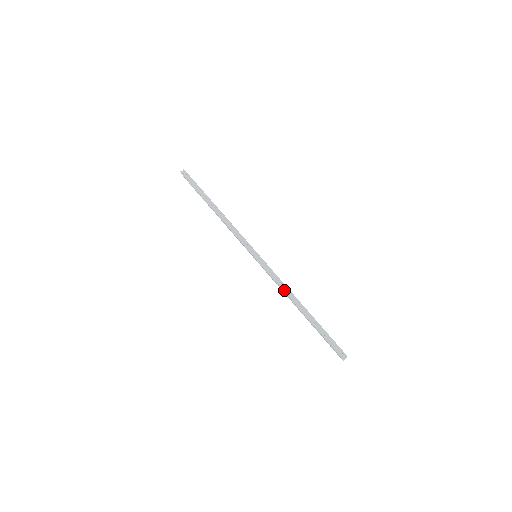
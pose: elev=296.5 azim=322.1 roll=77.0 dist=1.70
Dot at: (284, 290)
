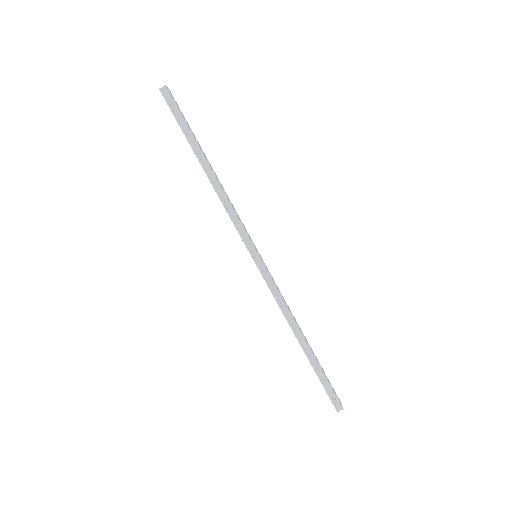
Dot at: (285, 315)
